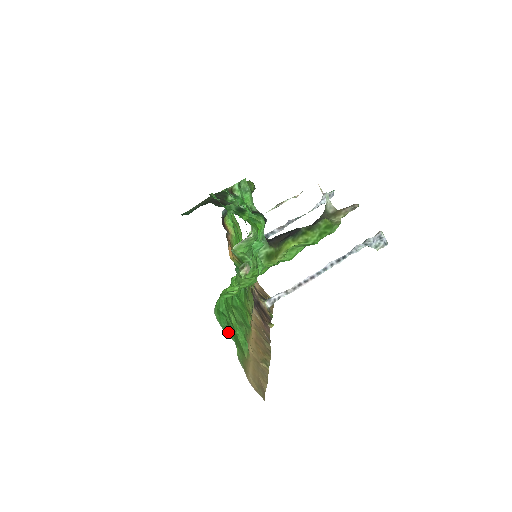
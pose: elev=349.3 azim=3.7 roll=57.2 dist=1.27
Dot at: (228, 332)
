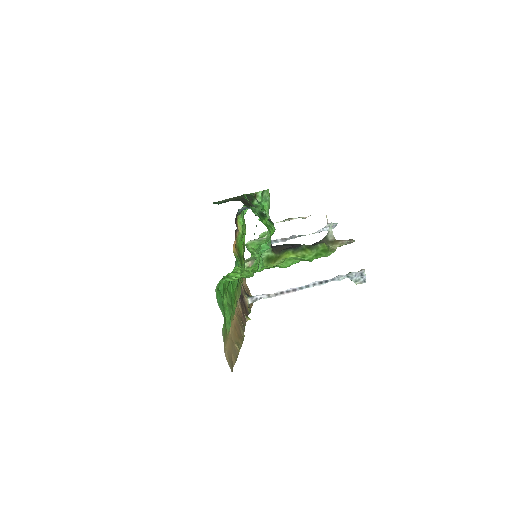
Dot at: (221, 308)
